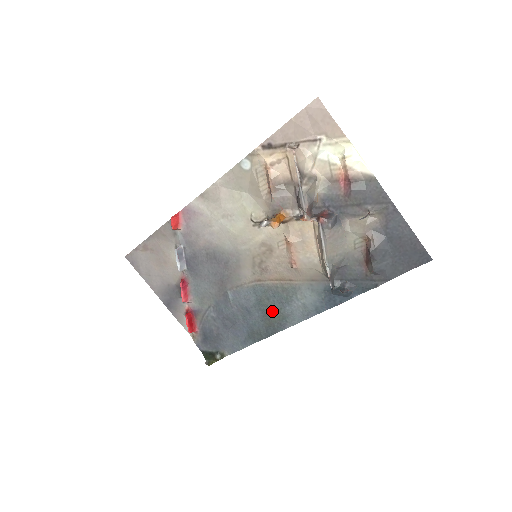
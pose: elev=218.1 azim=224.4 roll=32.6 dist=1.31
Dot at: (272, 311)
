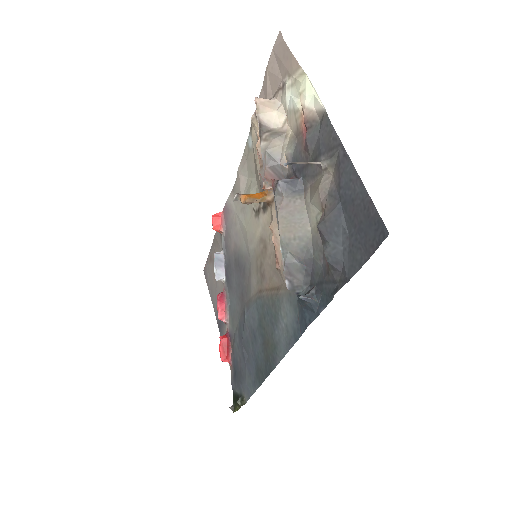
Dot at: (267, 336)
